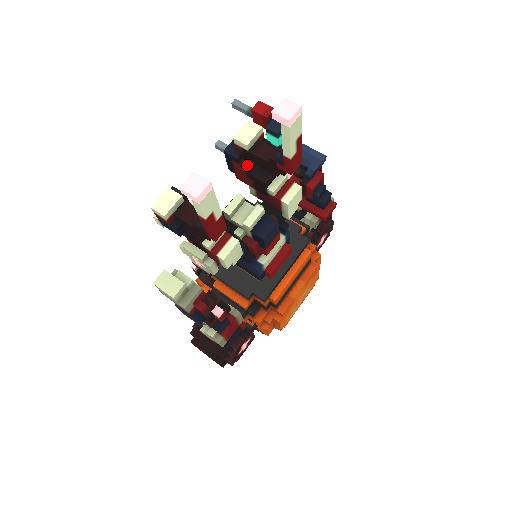
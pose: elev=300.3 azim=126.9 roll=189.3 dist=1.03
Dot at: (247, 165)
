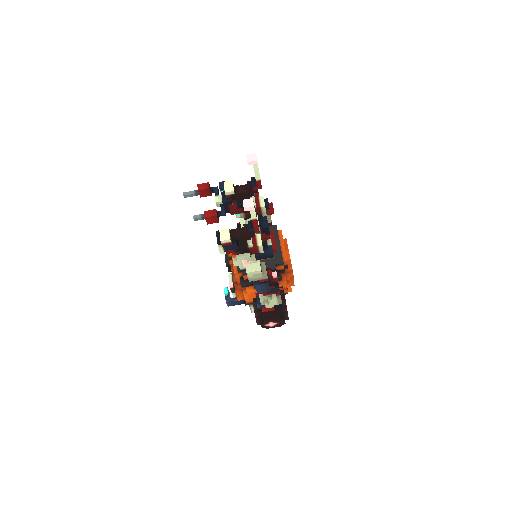
Dot at: (235, 203)
